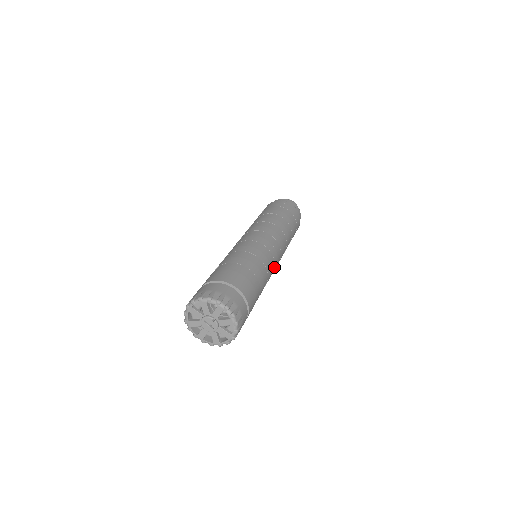
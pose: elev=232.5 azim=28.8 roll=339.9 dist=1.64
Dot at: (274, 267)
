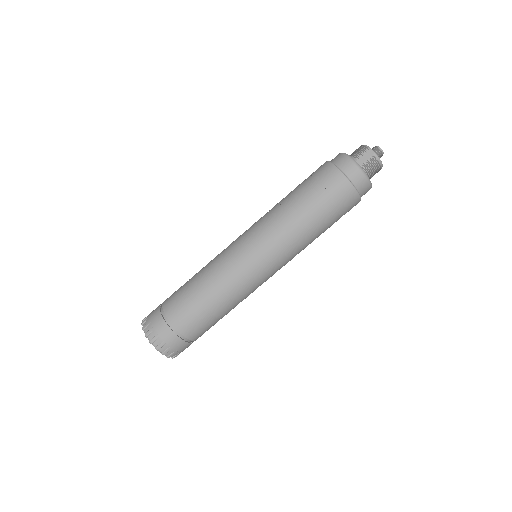
Dot at: (257, 281)
